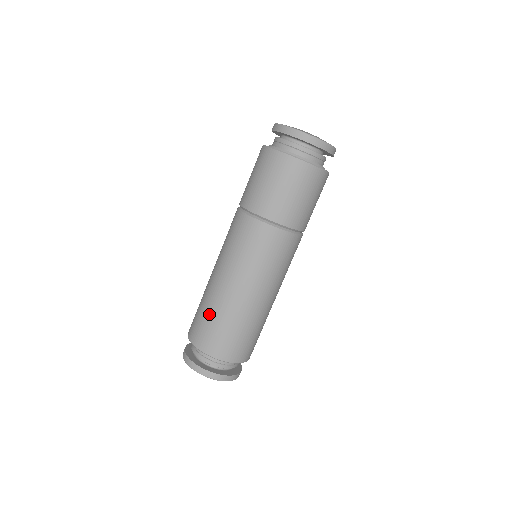
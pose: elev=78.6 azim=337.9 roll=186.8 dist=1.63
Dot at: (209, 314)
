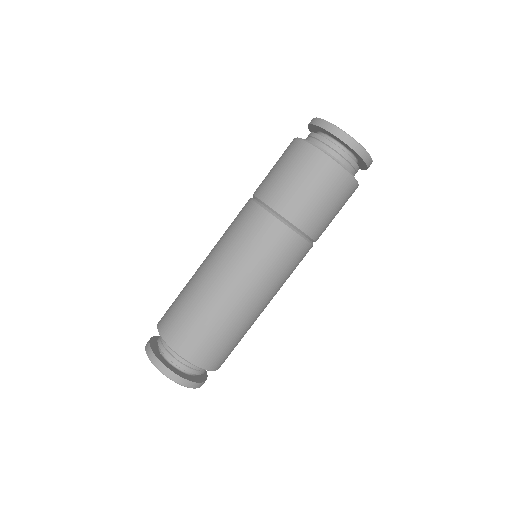
Dot at: (193, 311)
